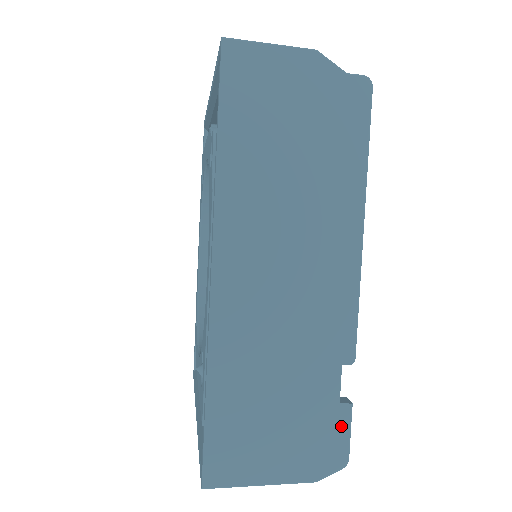
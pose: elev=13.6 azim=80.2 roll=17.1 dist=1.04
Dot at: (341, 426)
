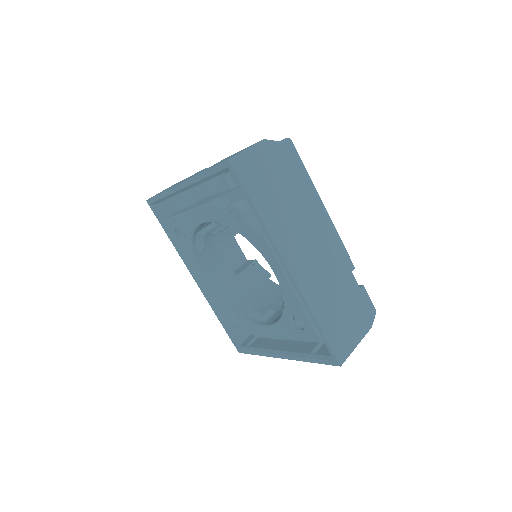
Dot at: (366, 297)
